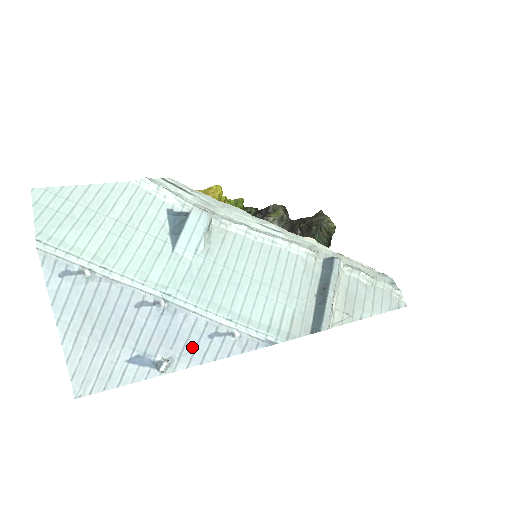
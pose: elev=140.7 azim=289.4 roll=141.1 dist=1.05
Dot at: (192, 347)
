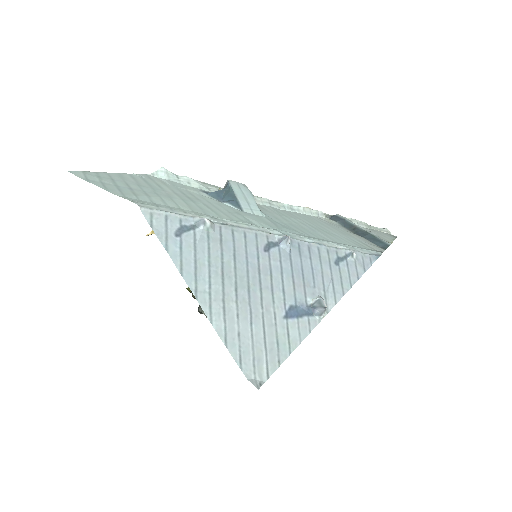
Dot at: (329, 279)
